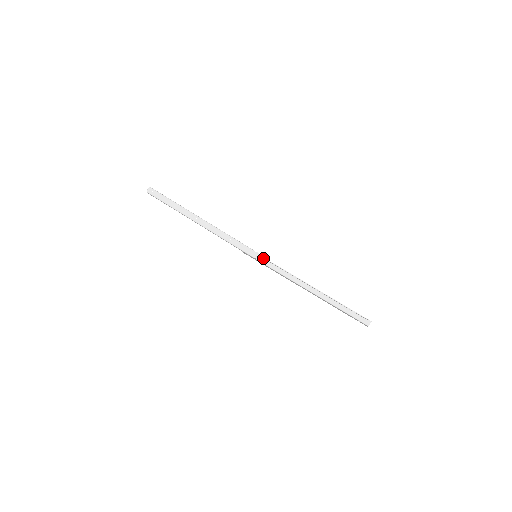
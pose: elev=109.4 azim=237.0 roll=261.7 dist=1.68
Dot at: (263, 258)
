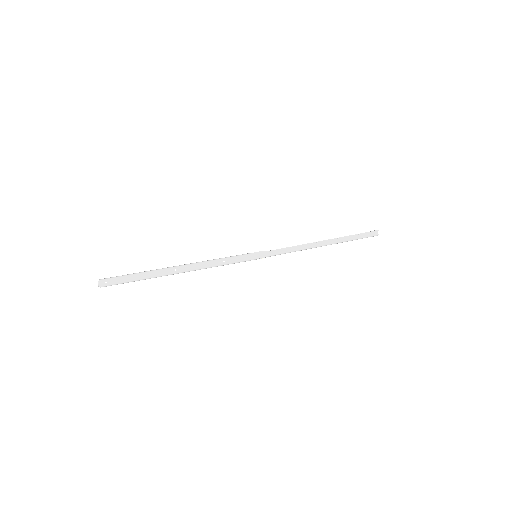
Dot at: (263, 253)
